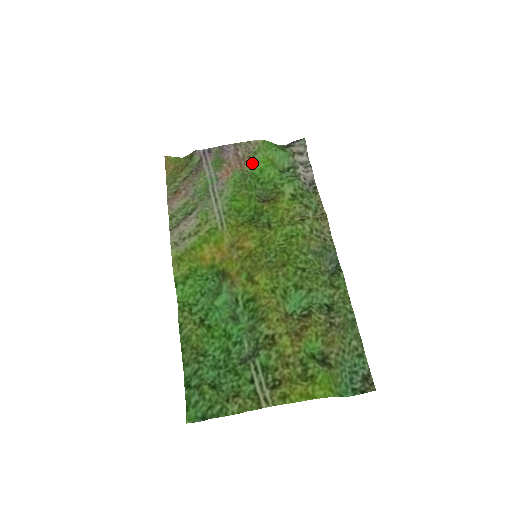
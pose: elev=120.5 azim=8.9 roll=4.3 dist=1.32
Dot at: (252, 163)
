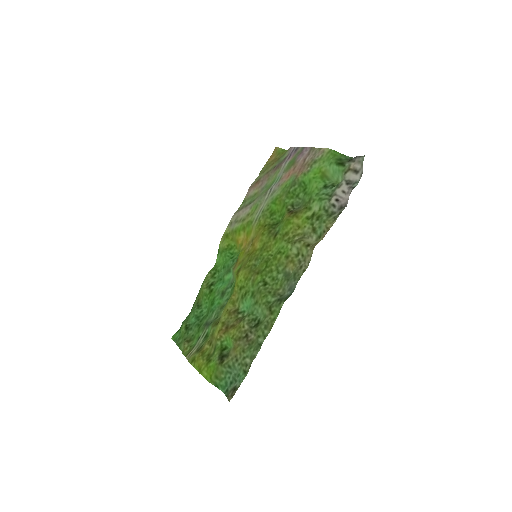
Dot at: (306, 172)
